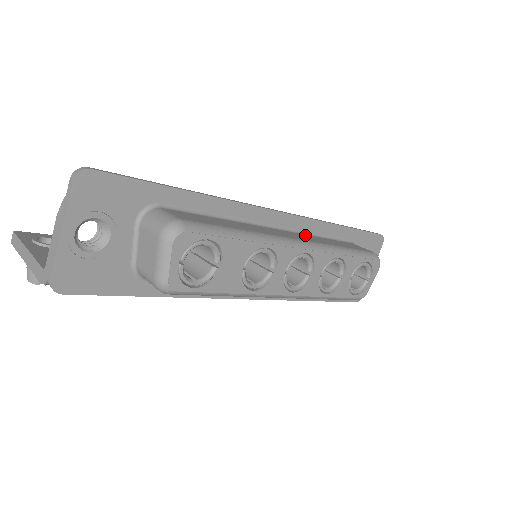
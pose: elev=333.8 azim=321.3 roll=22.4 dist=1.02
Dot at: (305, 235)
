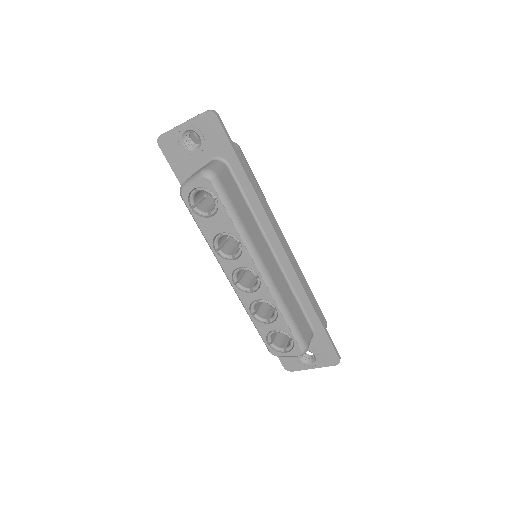
Dot at: (284, 280)
